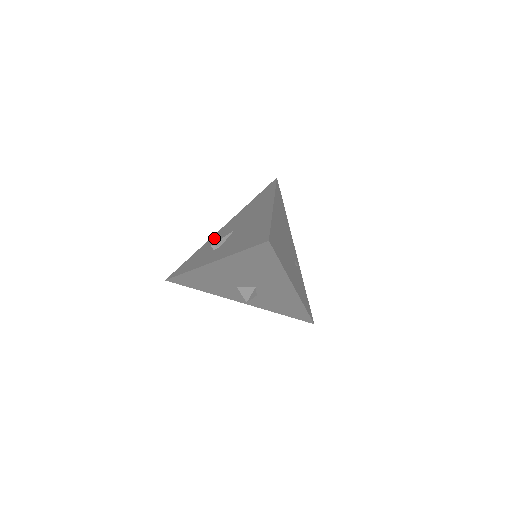
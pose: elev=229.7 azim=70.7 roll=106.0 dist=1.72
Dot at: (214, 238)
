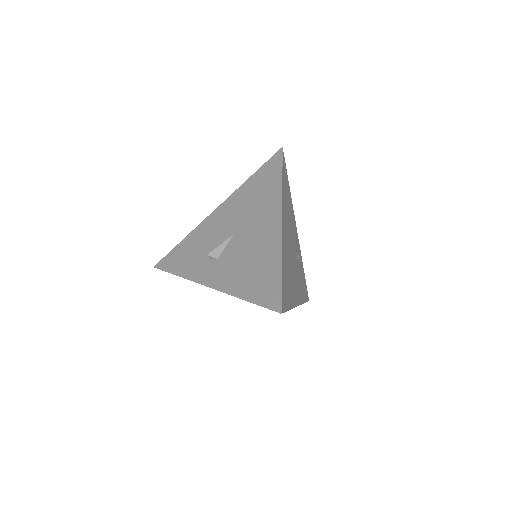
Dot at: (207, 227)
